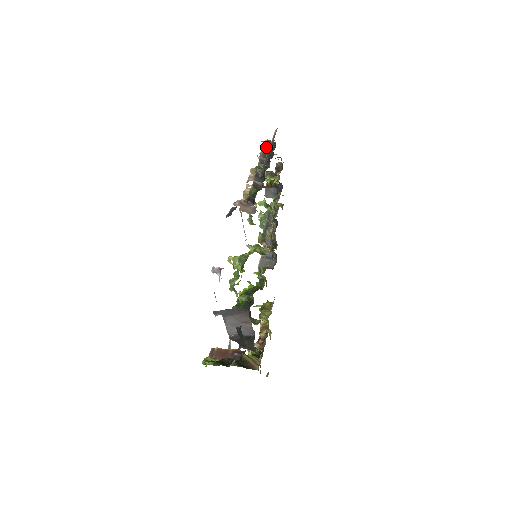
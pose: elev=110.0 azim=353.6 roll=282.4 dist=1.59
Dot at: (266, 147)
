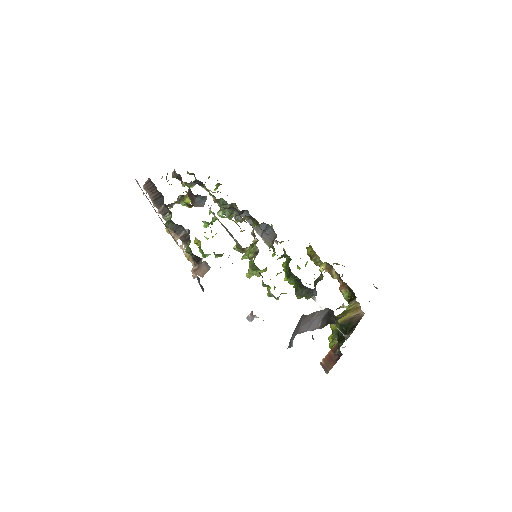
Dot at: (150, 195)
